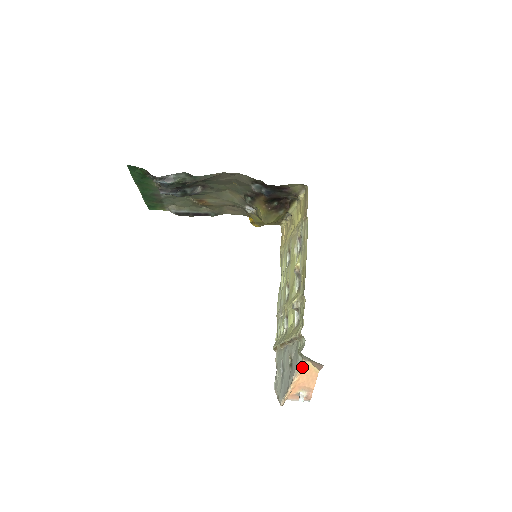
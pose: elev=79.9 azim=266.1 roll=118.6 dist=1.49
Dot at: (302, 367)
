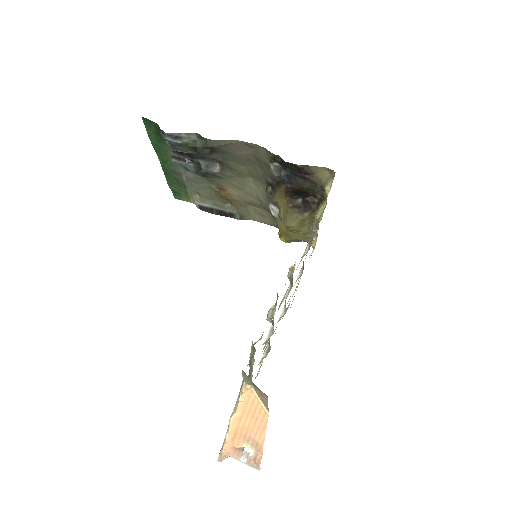
Dot at: (242, 394)
